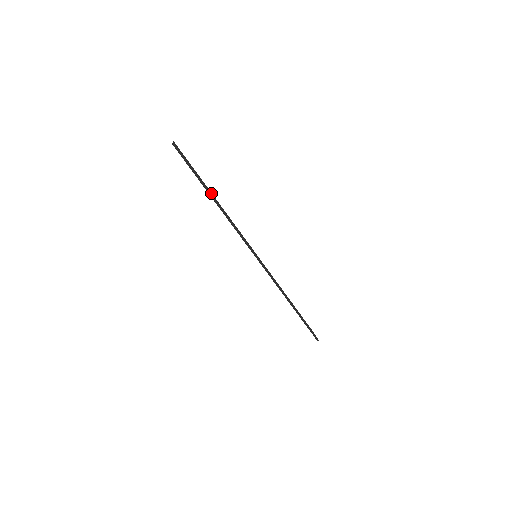
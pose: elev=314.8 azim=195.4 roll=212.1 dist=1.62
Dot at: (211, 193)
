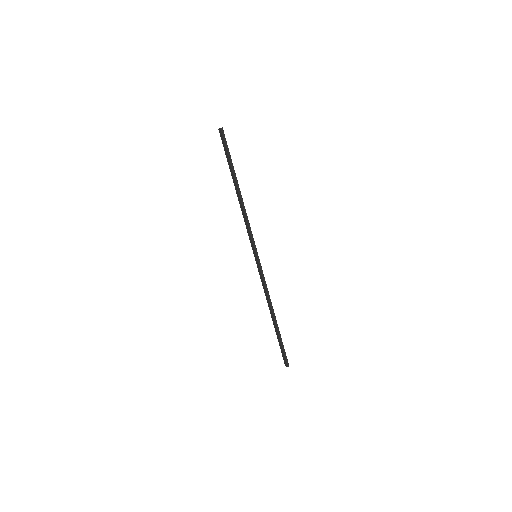
Dot at: (235, 184)
